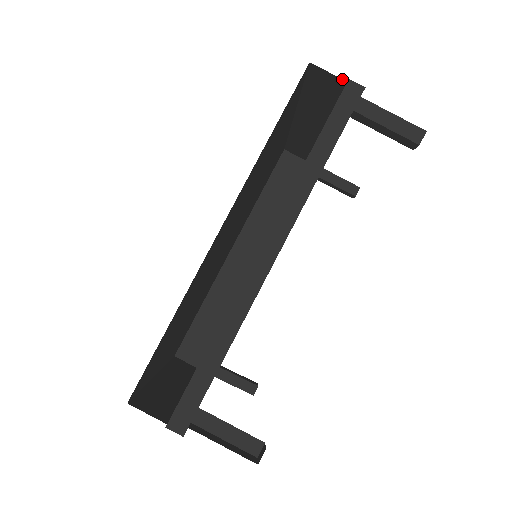
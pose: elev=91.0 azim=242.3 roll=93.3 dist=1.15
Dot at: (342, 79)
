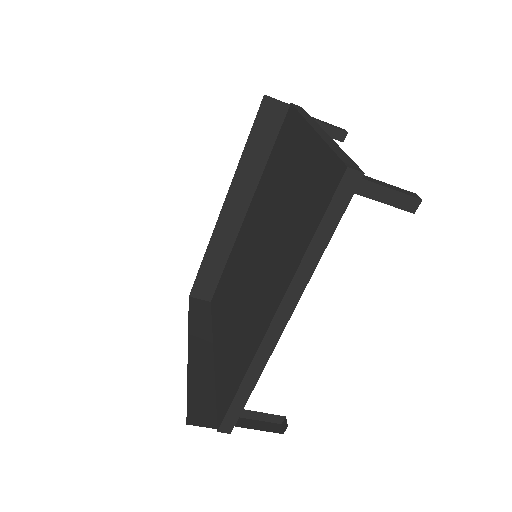
Dot at: occluded
